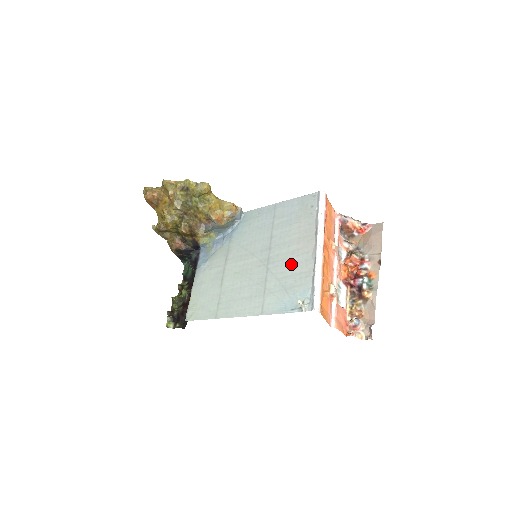
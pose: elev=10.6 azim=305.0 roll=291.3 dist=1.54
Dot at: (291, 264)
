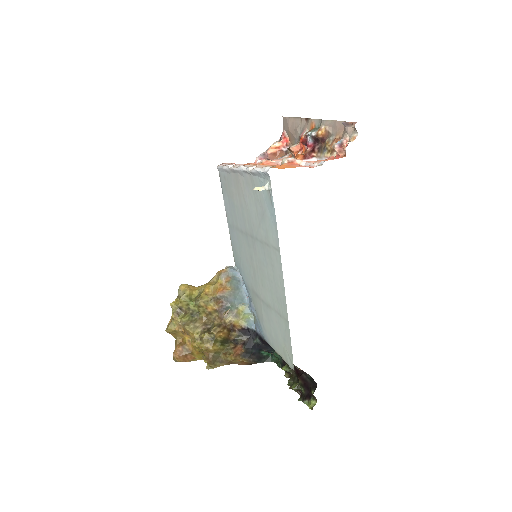
Dot at: (250, 205)
